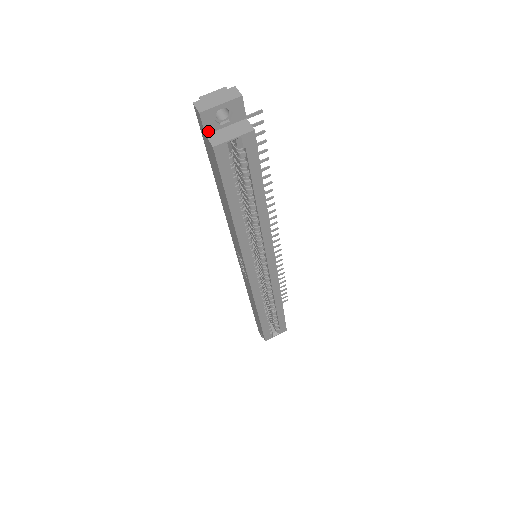
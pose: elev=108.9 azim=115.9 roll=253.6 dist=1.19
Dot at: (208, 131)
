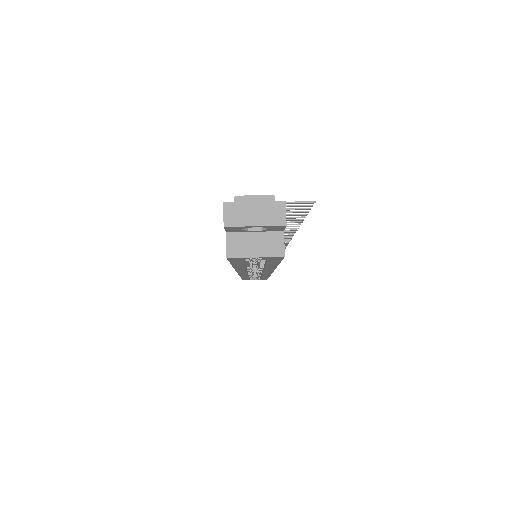
Dot at: (231, 231)
